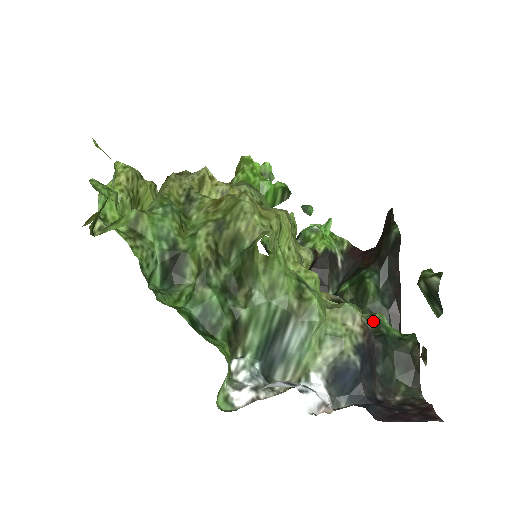
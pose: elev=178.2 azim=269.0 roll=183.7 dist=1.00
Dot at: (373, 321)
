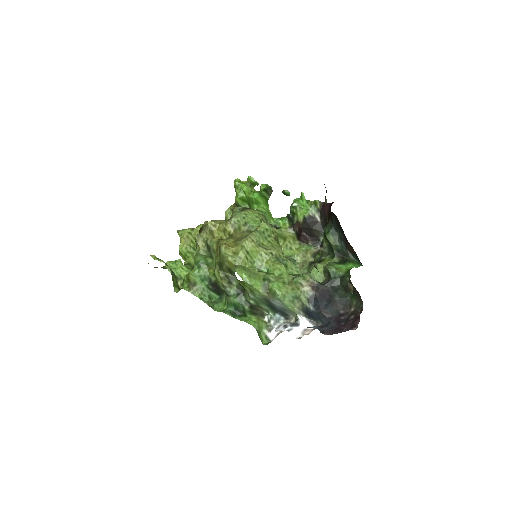
Dot at: (326, 271)
